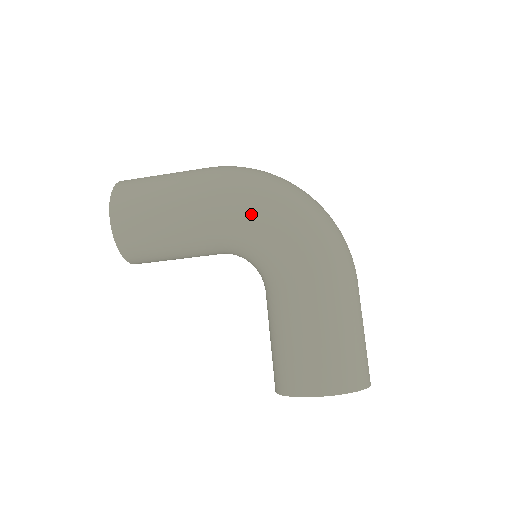
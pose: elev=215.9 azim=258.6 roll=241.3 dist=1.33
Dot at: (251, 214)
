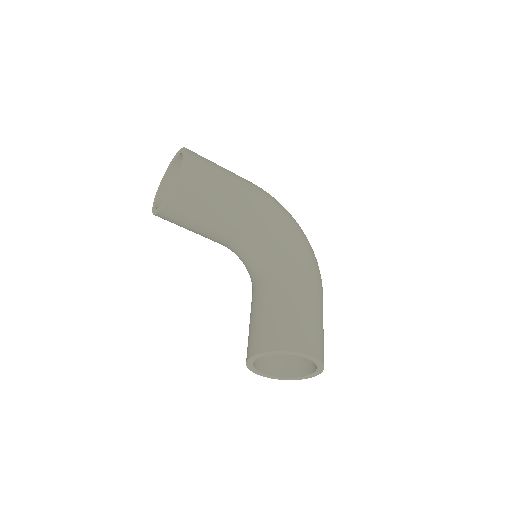
Dot at: (282, 221)
